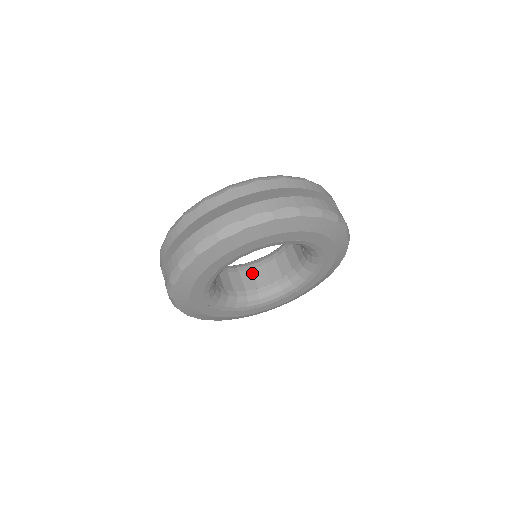
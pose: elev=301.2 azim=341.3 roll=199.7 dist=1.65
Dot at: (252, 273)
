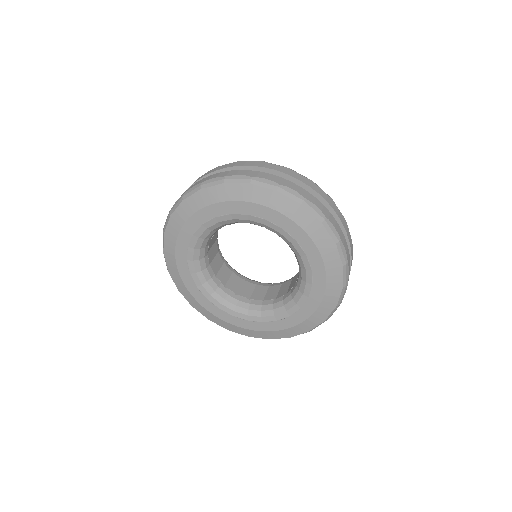
Dot at: (280, 287)
